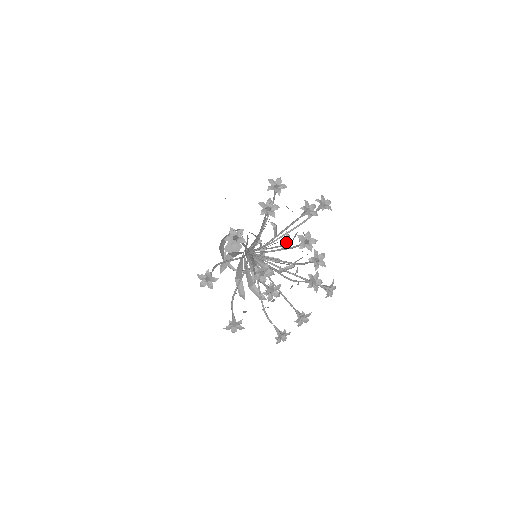
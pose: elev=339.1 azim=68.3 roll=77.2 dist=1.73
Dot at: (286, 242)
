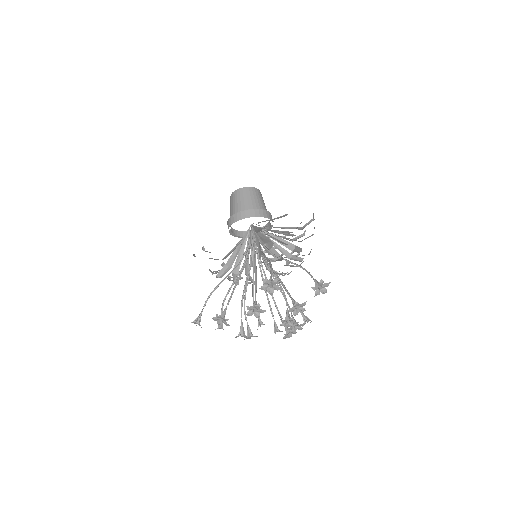
Dot at: occluded
